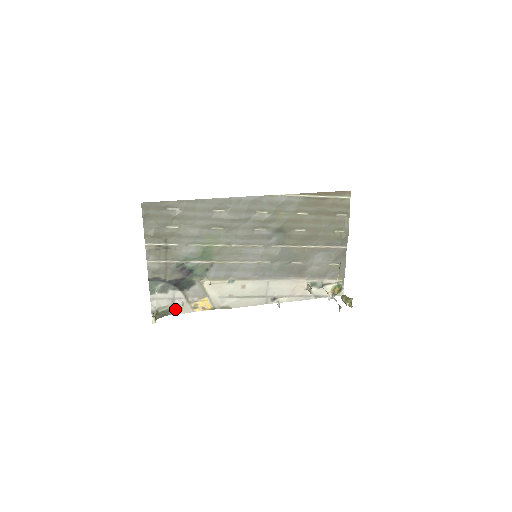
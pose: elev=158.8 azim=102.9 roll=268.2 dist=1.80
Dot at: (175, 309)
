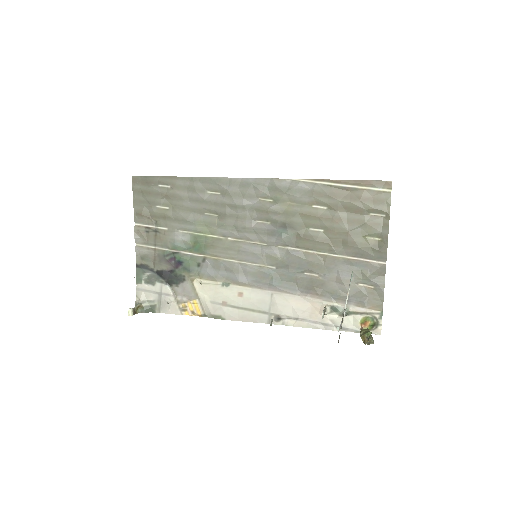
Dot at: (162, 306)
